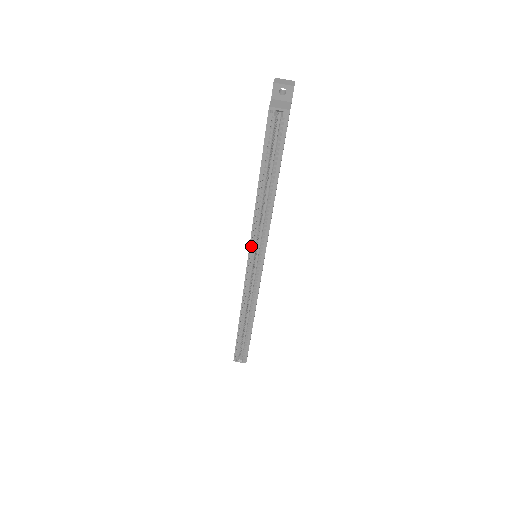
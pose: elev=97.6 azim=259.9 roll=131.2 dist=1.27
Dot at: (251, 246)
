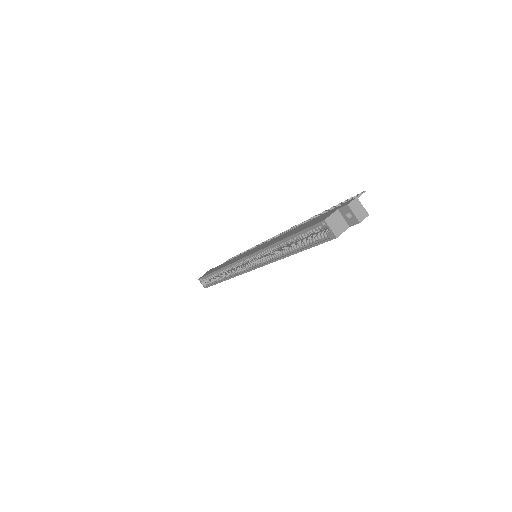
Dot at: (252, 255)
